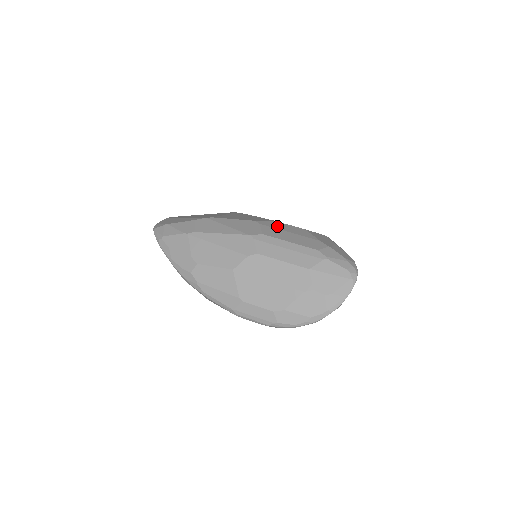
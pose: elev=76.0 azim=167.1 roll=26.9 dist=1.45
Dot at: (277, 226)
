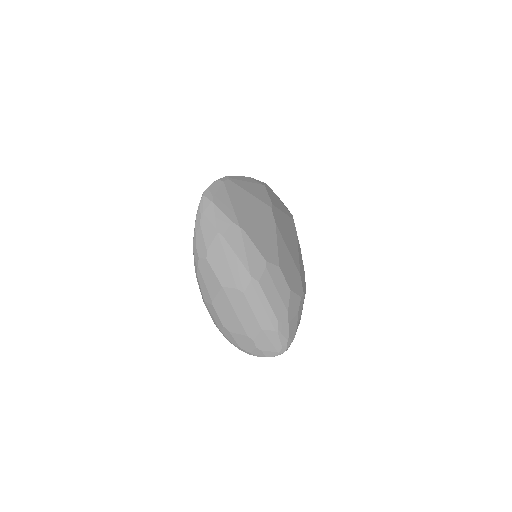
Dot at: (275, 277)
